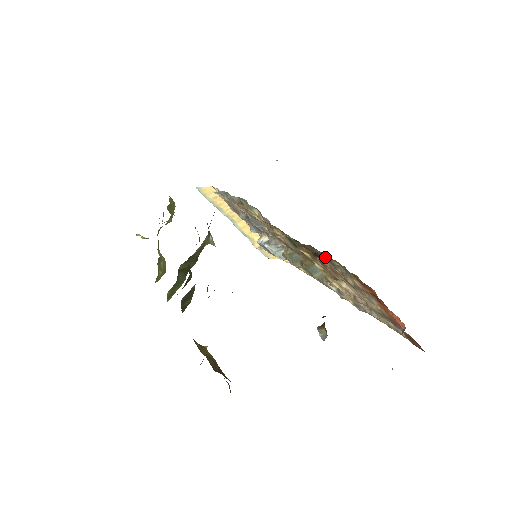
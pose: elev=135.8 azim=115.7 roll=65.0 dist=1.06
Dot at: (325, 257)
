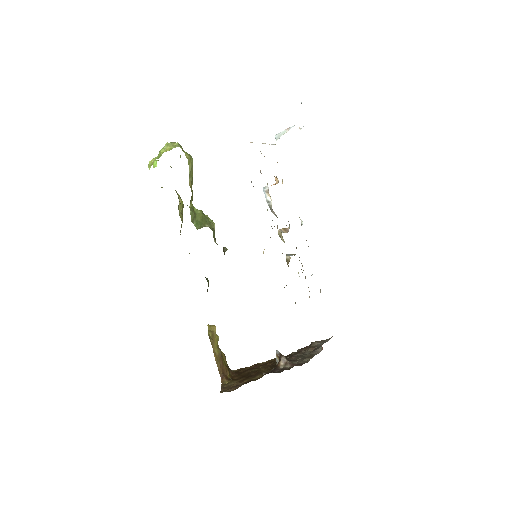
Dot at: occluded
